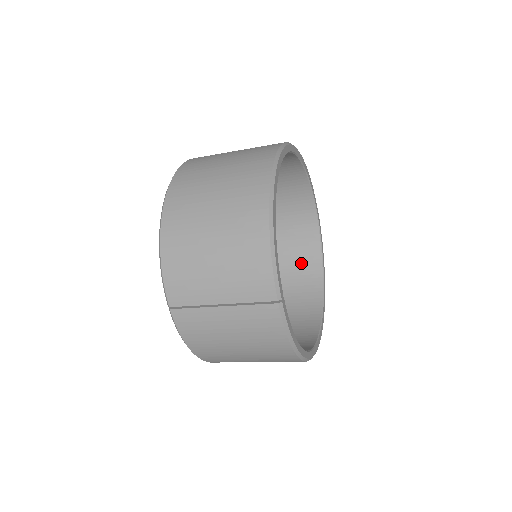
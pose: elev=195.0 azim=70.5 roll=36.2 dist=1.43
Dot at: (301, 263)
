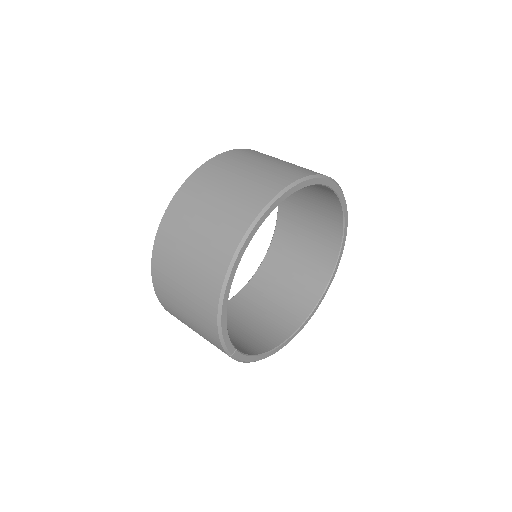
Dot at: (324, 231)
